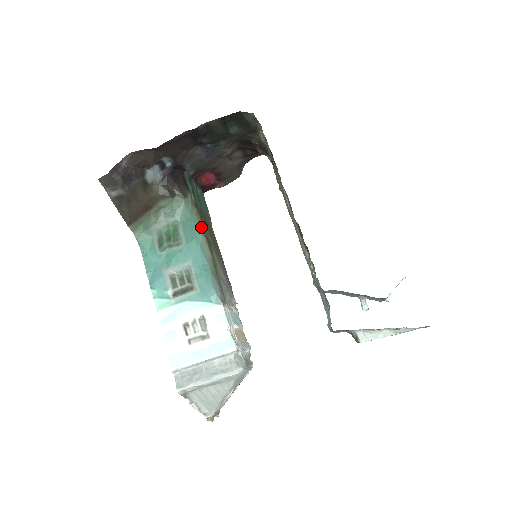
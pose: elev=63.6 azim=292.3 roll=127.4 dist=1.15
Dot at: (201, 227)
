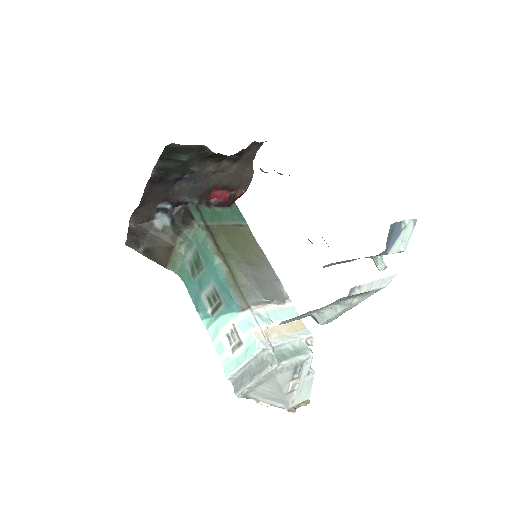
Dot at: (213, 246)
